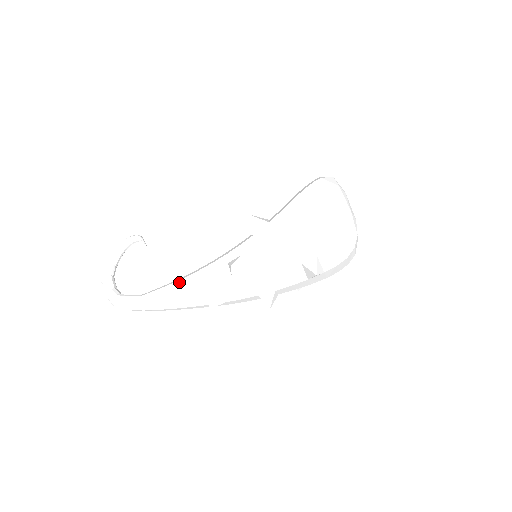
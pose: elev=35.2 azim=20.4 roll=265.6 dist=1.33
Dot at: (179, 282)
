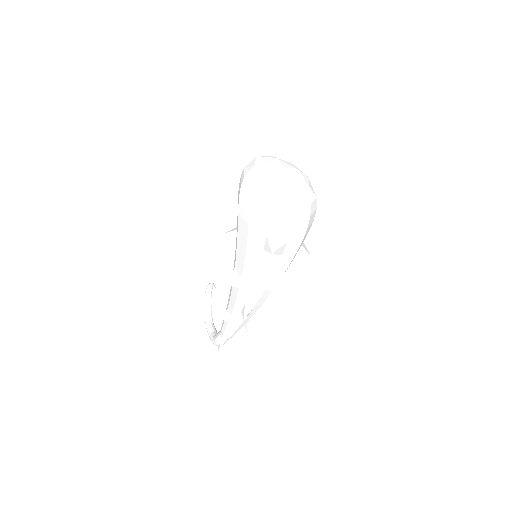
Dot at: (226, 309)
